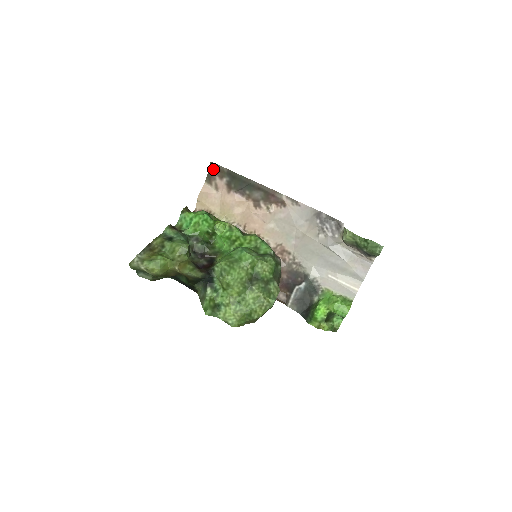
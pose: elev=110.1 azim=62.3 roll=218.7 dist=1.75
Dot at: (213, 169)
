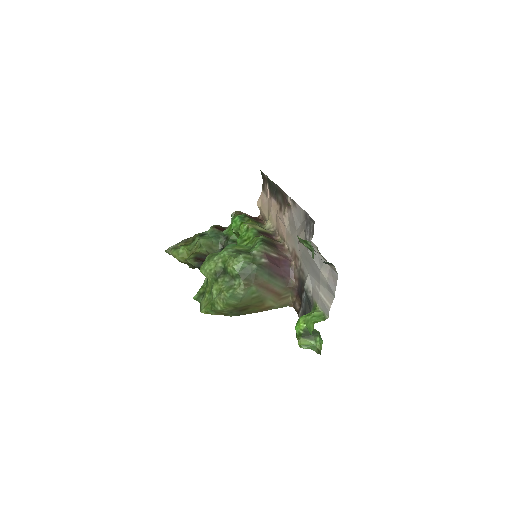
Dot at: (263, 177)
